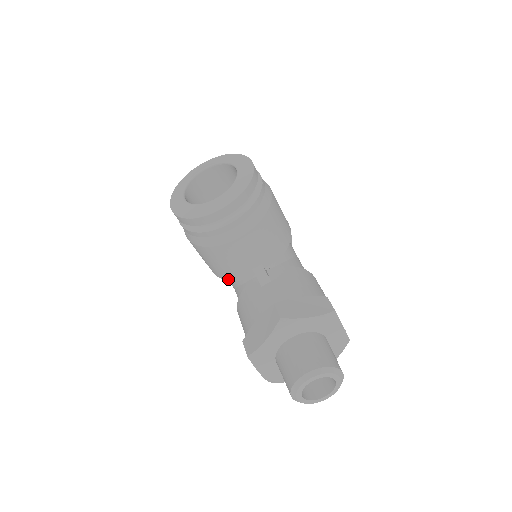
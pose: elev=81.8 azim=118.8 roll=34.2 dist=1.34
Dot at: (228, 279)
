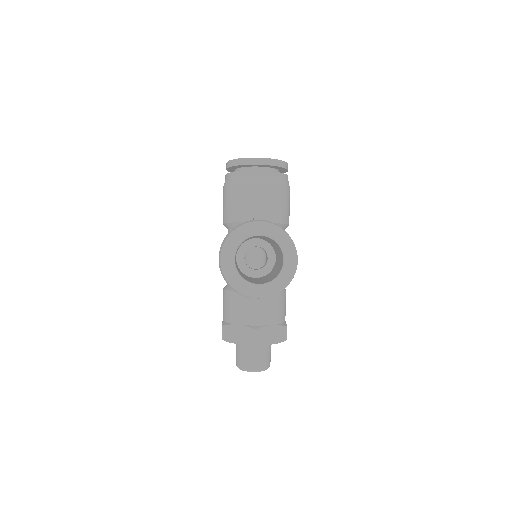
Dot at: occluded
